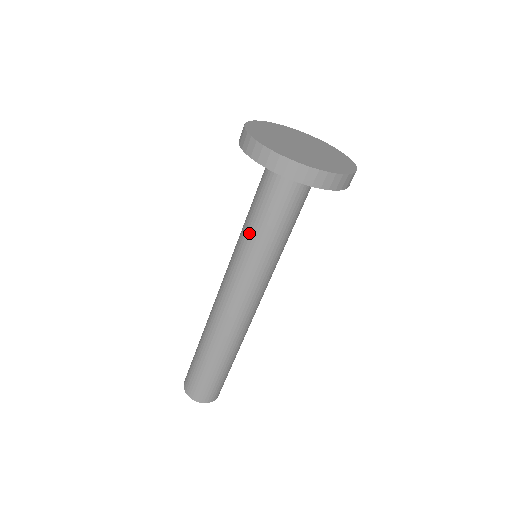
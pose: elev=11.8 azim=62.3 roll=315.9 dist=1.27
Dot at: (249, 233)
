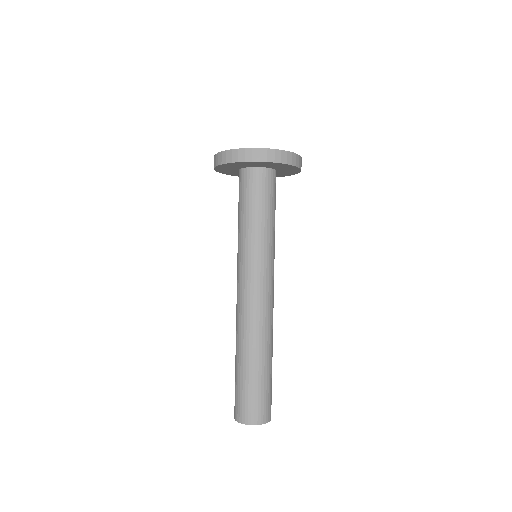
Dot at: (239, 231)
